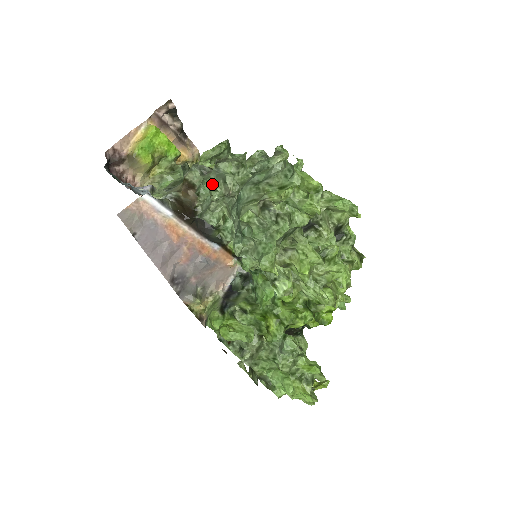
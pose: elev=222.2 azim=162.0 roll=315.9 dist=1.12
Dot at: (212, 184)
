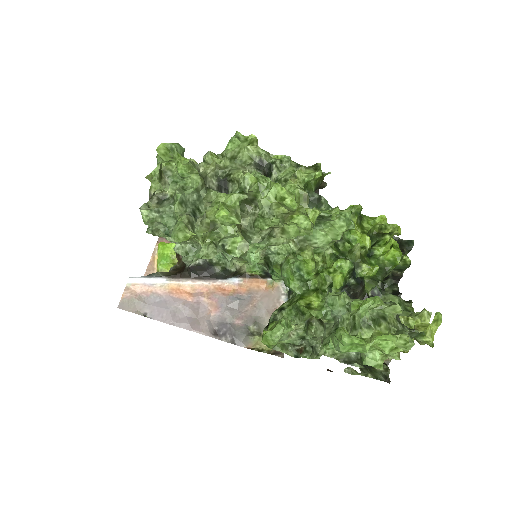
Dot at: (148, 228)
